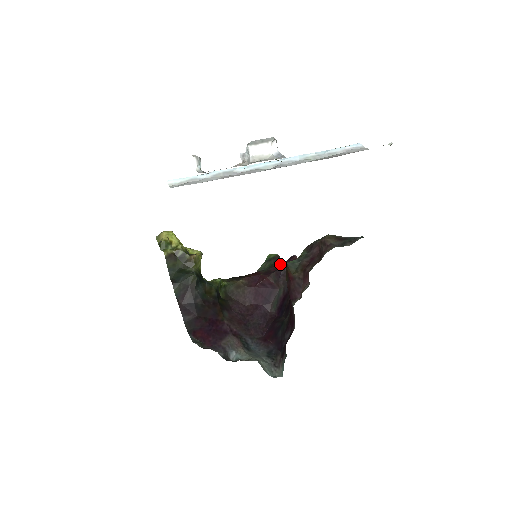
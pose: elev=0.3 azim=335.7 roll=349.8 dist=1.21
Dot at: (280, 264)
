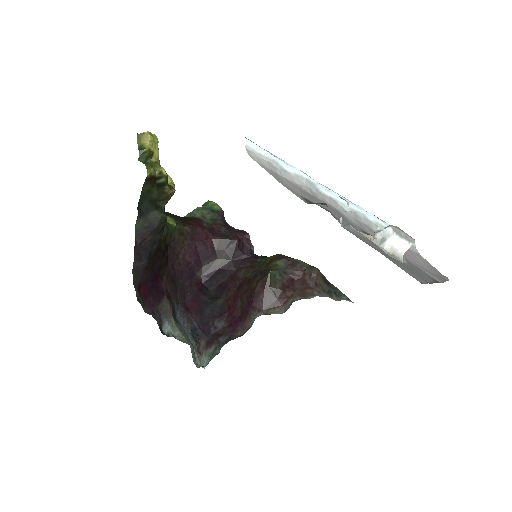
Dot at: (226, 227)
